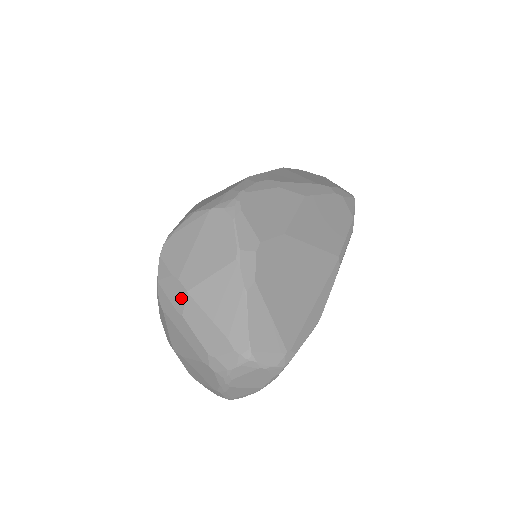
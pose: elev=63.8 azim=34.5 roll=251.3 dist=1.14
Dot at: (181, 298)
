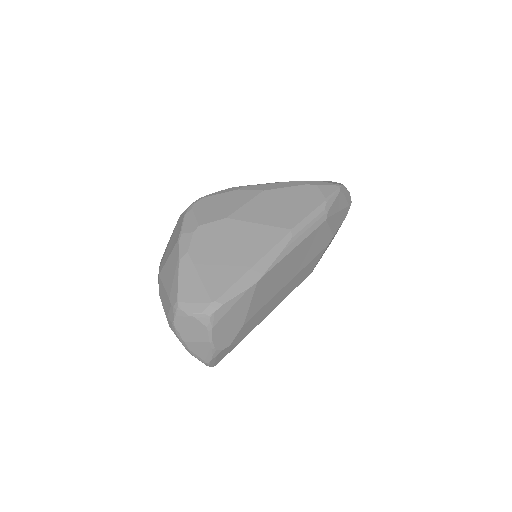
Dot at: (159, 282)
